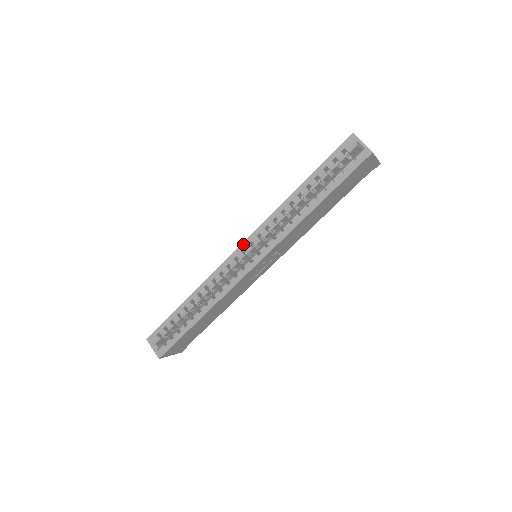
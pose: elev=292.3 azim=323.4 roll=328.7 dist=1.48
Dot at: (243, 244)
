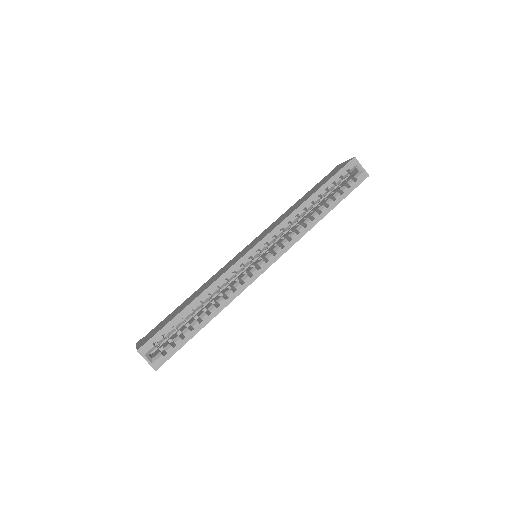
Dot at: (258, 244)
